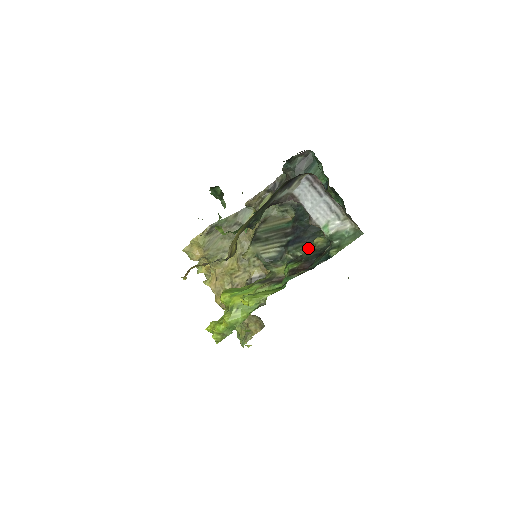
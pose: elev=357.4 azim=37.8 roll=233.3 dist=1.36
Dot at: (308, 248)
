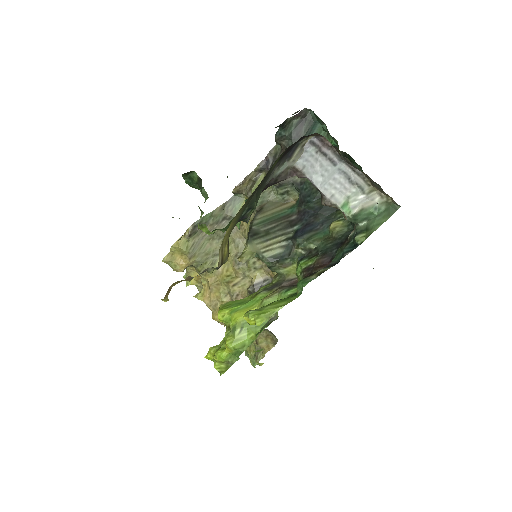
Dot at: (323, 237)
